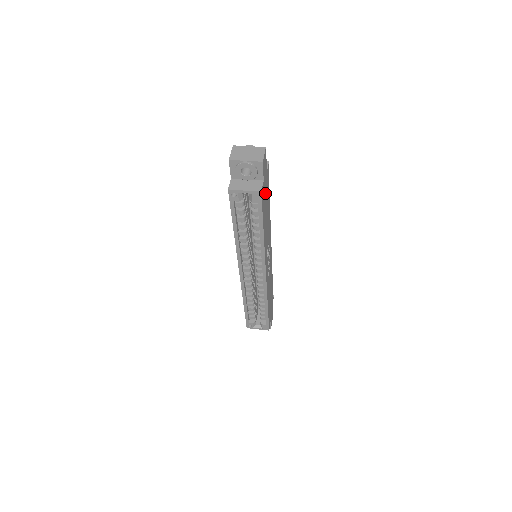
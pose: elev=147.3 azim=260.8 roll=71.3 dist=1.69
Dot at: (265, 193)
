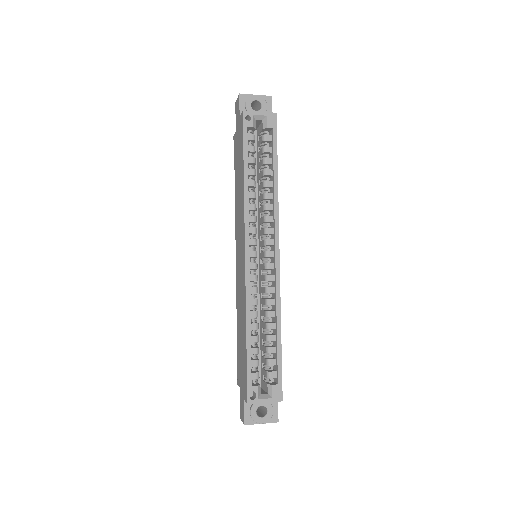
Dot at: occluded
